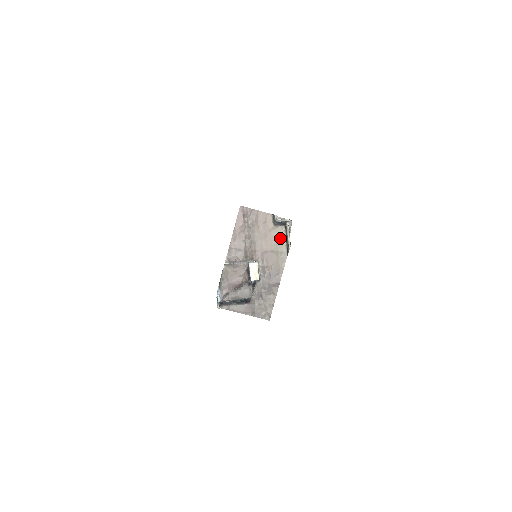
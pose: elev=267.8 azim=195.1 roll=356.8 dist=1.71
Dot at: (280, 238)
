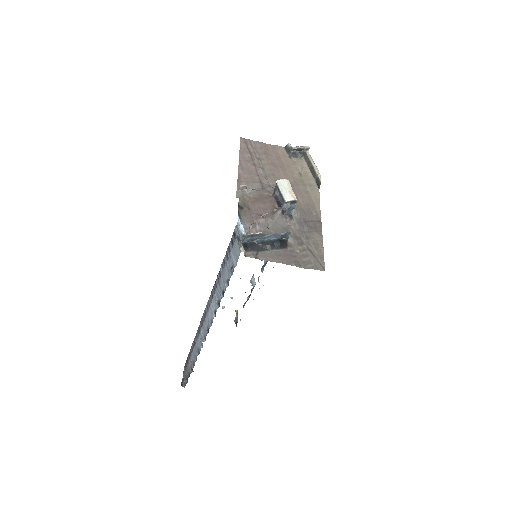
Dot at: (303, 170)
